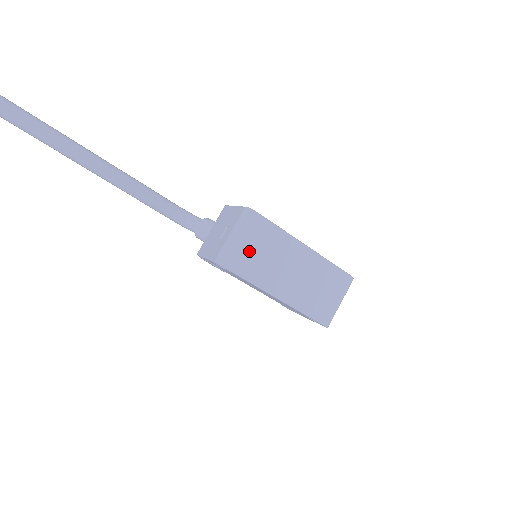
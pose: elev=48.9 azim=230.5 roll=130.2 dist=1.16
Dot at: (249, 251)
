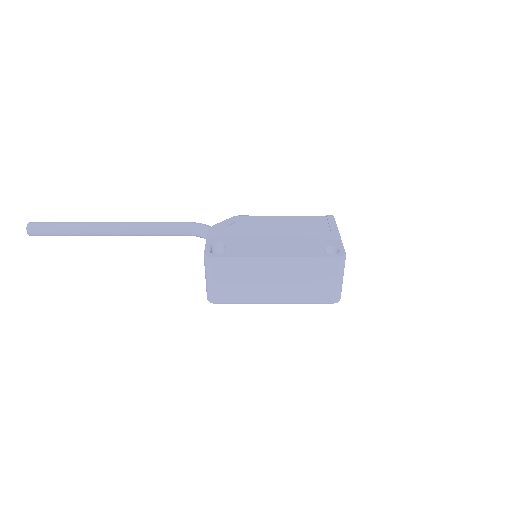
Dot at: (226, 285)
